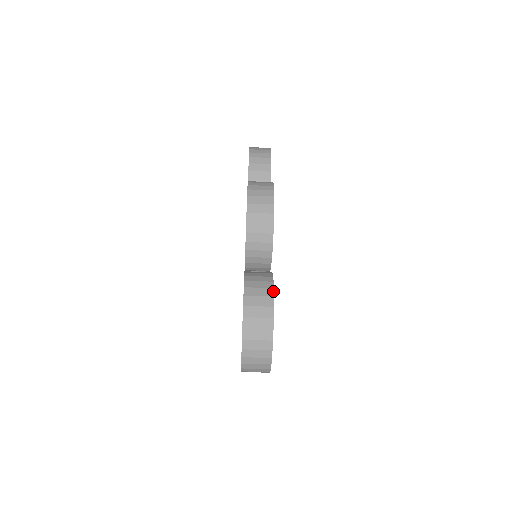
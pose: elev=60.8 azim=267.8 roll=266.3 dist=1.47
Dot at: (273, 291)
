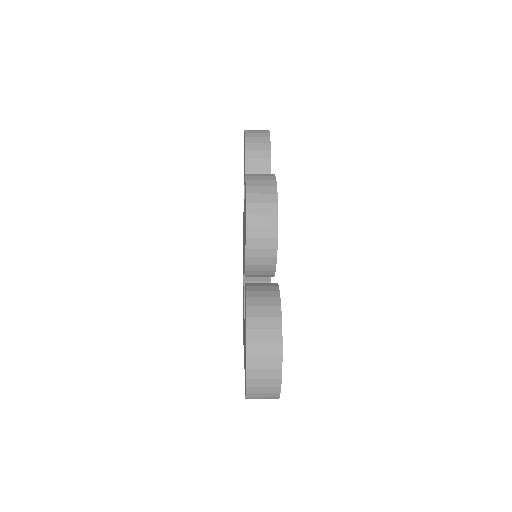
Dot at: (280, 309)
